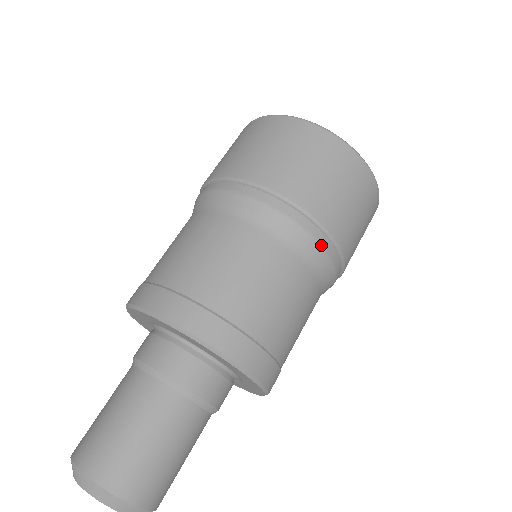
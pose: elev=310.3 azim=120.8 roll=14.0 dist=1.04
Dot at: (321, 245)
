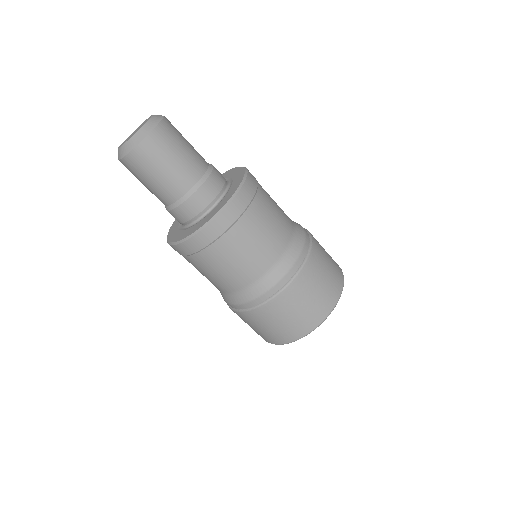
Dot at: (305, 242)
